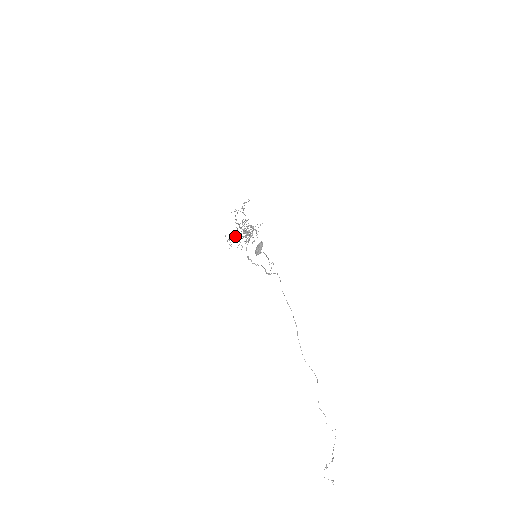
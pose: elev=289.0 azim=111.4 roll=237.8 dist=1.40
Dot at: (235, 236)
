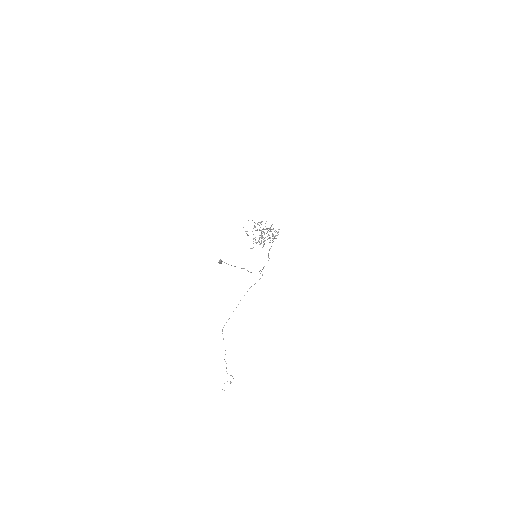
Dot at: occluded
